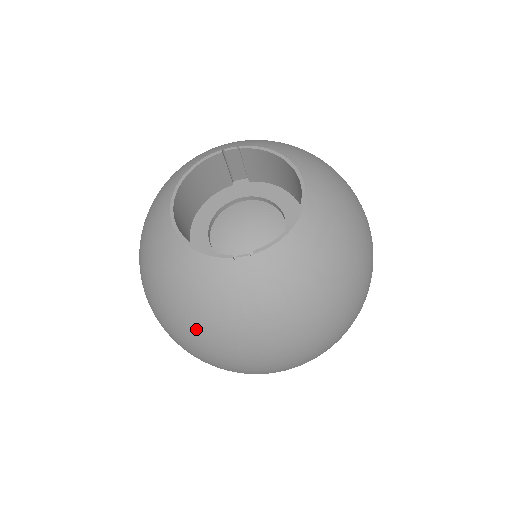
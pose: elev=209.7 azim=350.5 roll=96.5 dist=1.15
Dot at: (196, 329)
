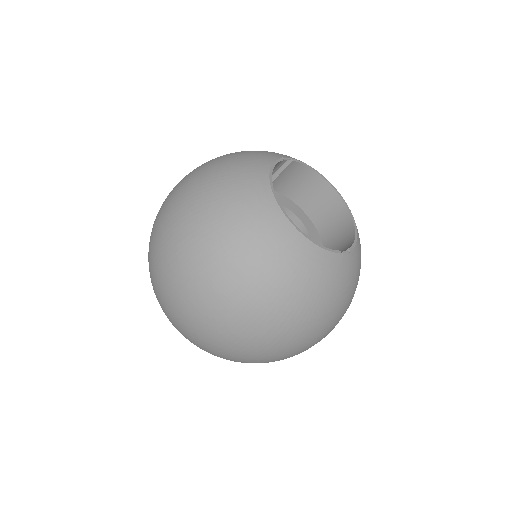
Dot at: (298, 318)
